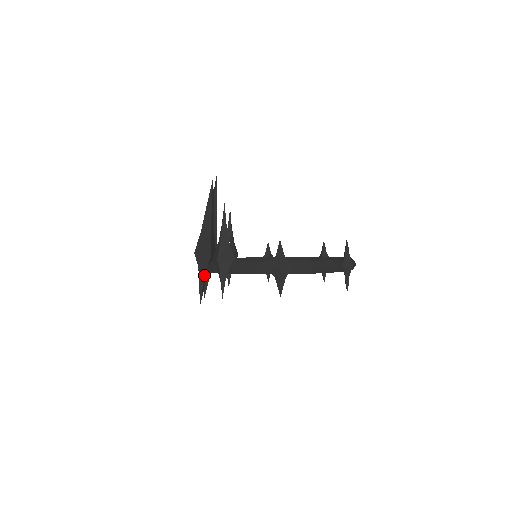
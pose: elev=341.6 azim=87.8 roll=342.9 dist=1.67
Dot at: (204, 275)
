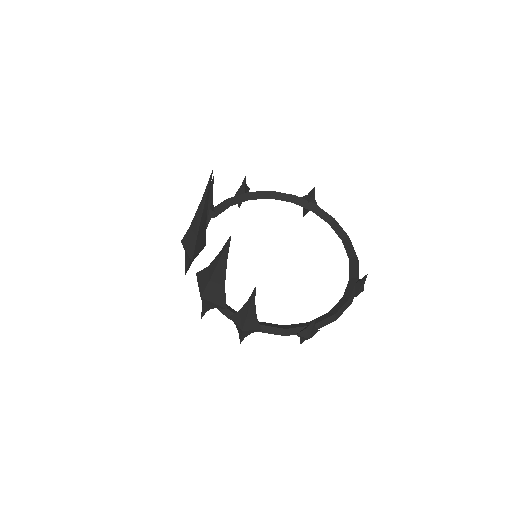
Dot at: occluded
